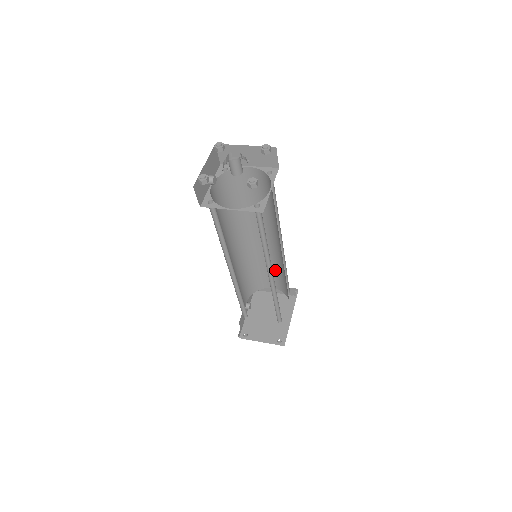
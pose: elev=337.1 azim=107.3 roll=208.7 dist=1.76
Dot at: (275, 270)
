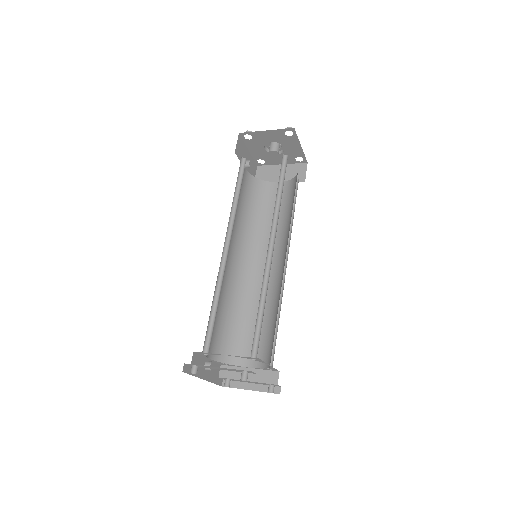
Dot at: (263, 324)
